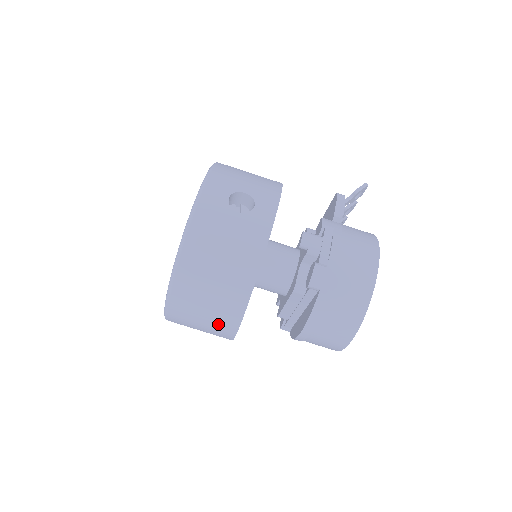
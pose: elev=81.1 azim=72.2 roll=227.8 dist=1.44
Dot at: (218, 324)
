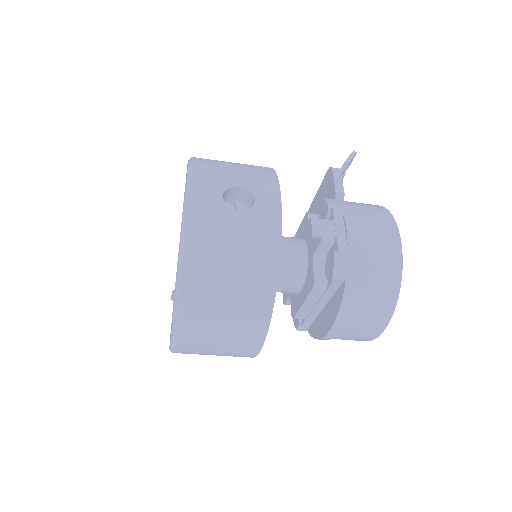
Dot at: (238, 345)
